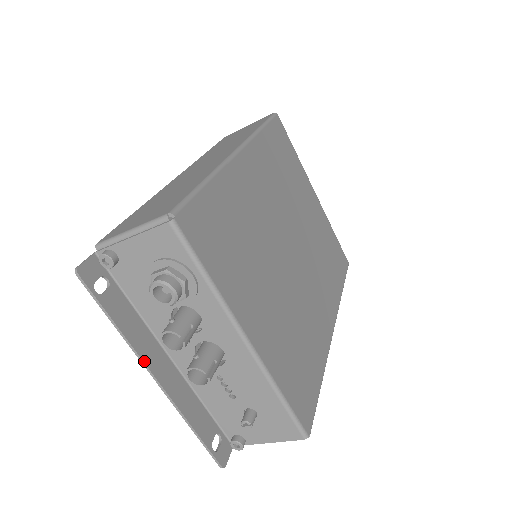
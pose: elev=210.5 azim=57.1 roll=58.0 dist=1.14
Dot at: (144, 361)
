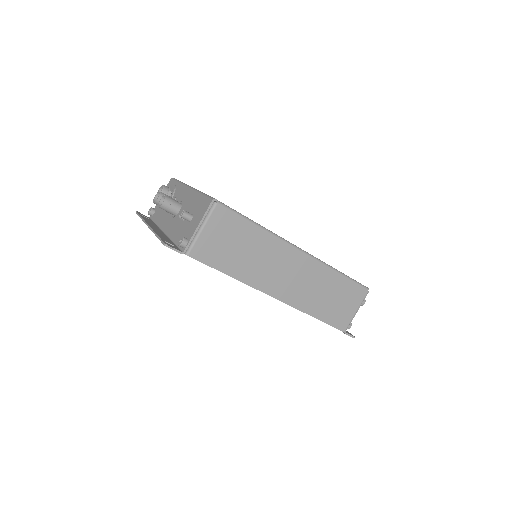
Dot at: (146, 222)
